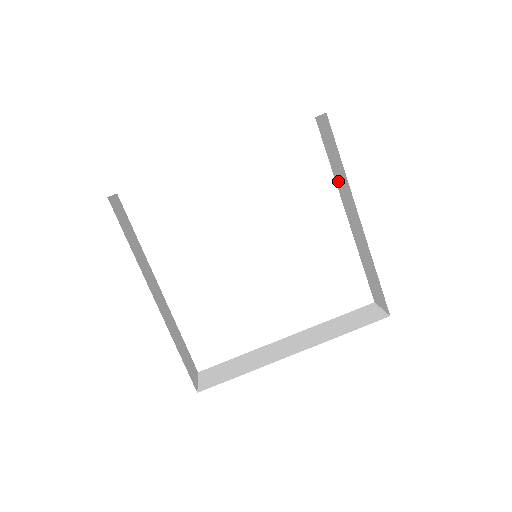
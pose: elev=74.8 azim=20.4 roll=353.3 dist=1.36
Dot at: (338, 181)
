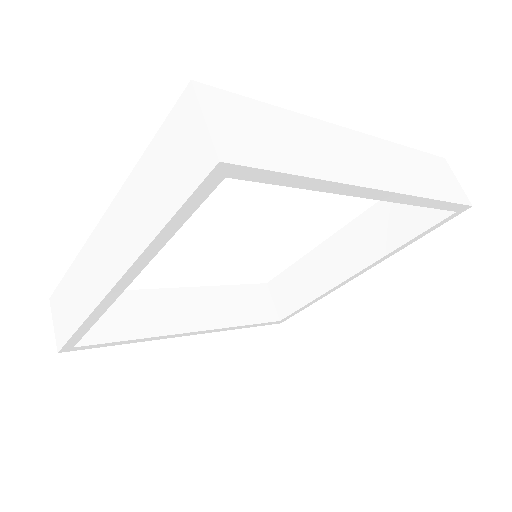
Dot at: (370, 222)
